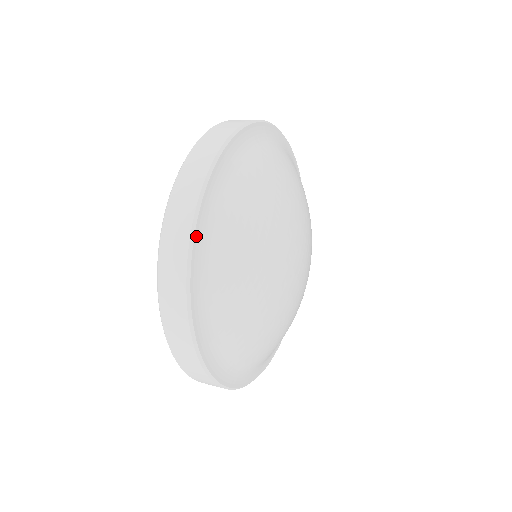
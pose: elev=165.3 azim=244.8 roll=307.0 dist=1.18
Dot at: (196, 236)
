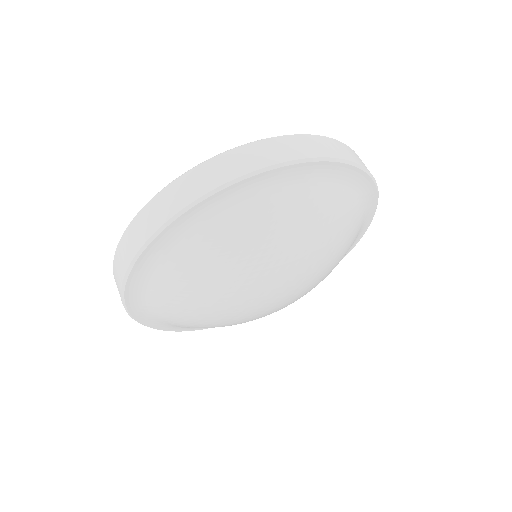
Dot at: (128, 288)
